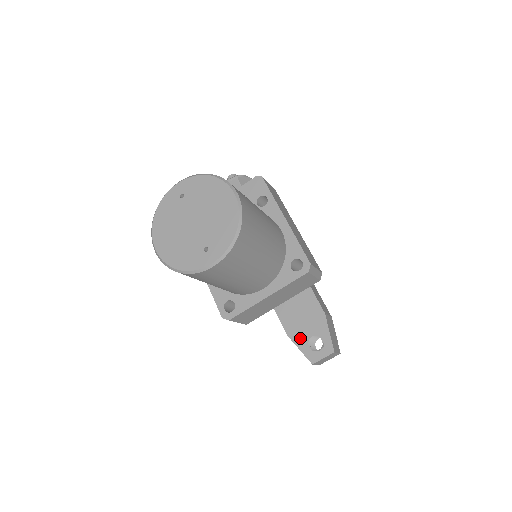
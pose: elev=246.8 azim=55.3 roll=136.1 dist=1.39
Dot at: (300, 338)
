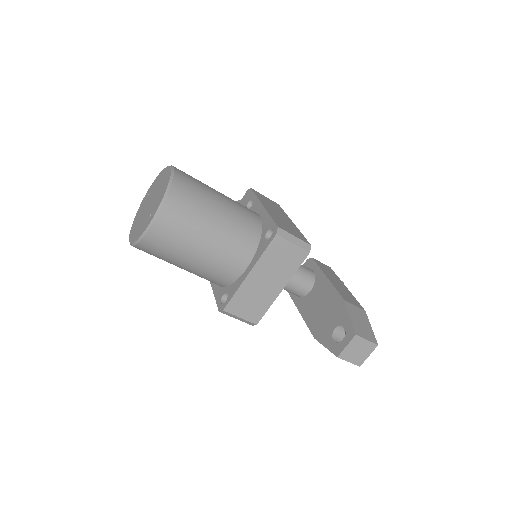
Dot at: (325, 335)
